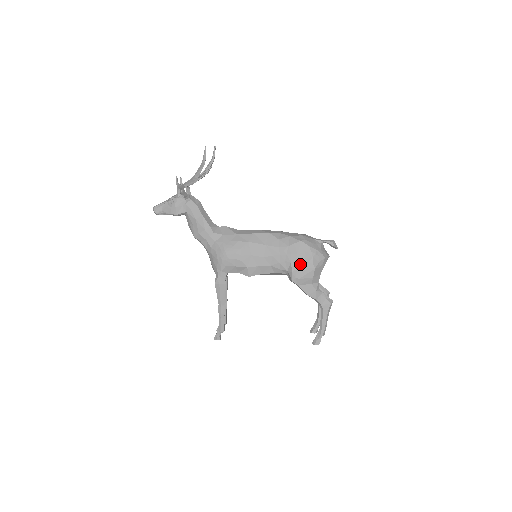
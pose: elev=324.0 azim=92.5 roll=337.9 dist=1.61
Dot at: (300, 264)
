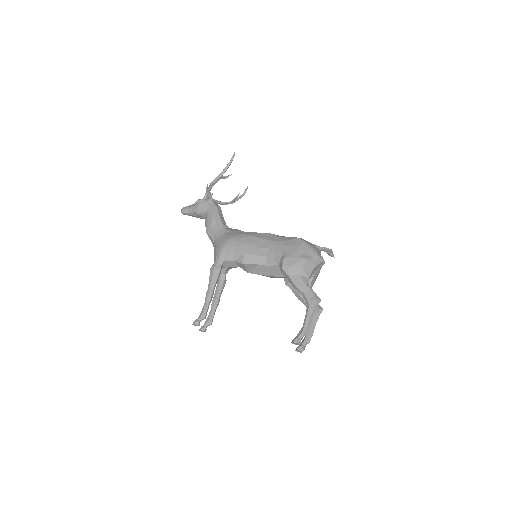
Dot at: (293, 254)
